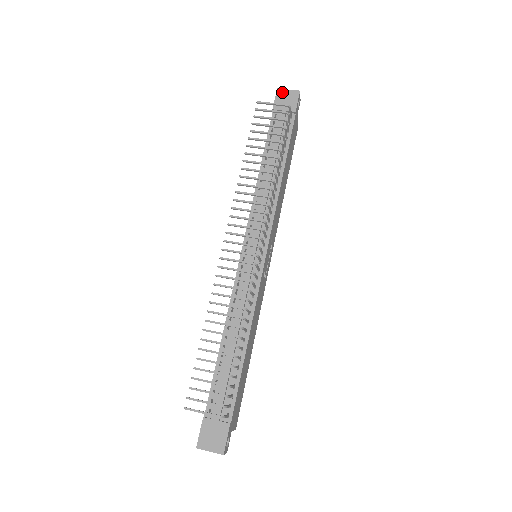
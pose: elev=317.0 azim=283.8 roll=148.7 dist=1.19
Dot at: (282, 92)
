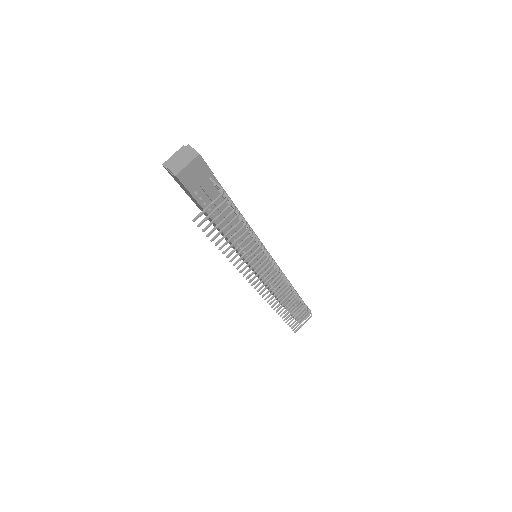
Dot at: (184, 174)
